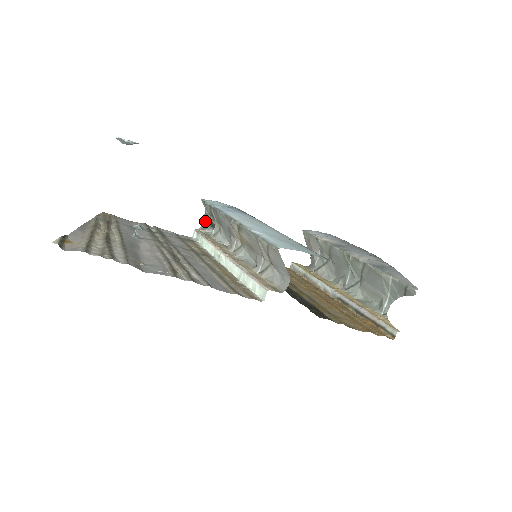
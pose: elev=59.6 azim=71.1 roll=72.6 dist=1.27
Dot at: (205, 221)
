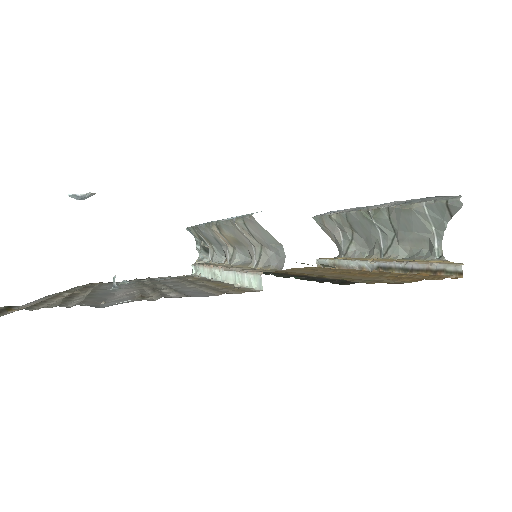
Dot at: (198, 250)
